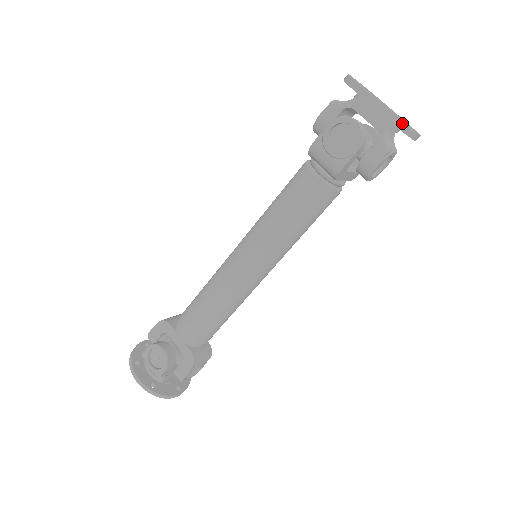
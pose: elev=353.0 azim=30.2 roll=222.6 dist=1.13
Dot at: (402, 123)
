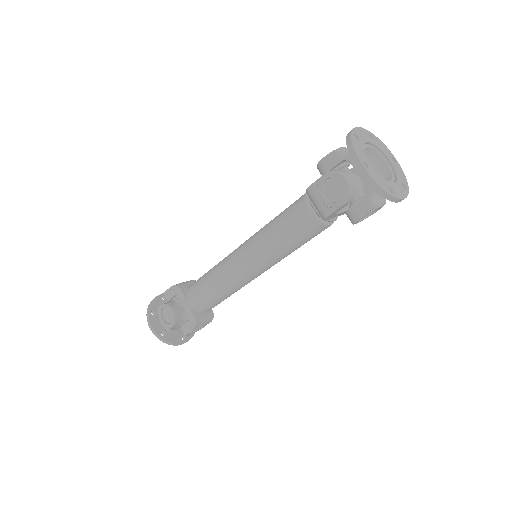
Dot at: (385, 192)
